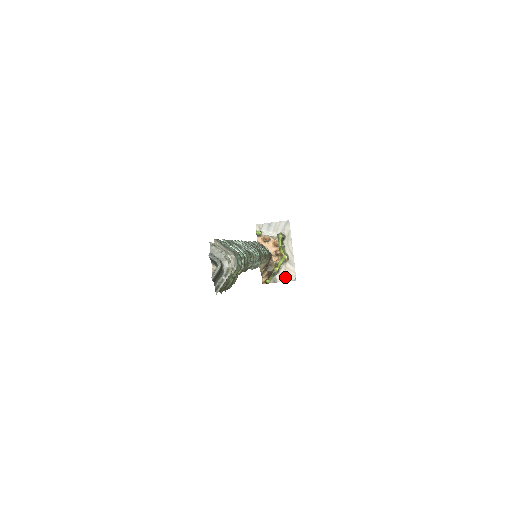
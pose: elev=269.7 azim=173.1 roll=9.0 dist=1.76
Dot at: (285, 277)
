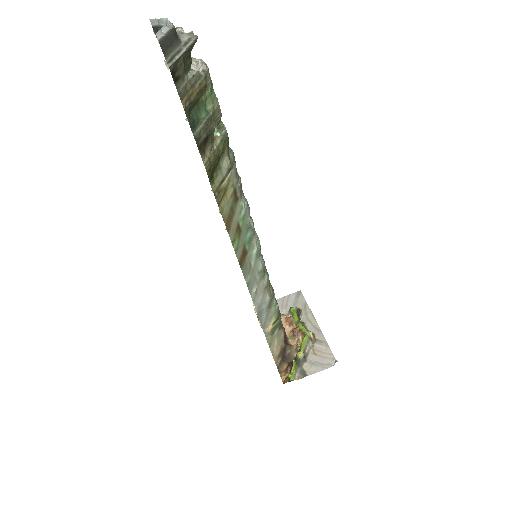
Dot at: (318, 365)
